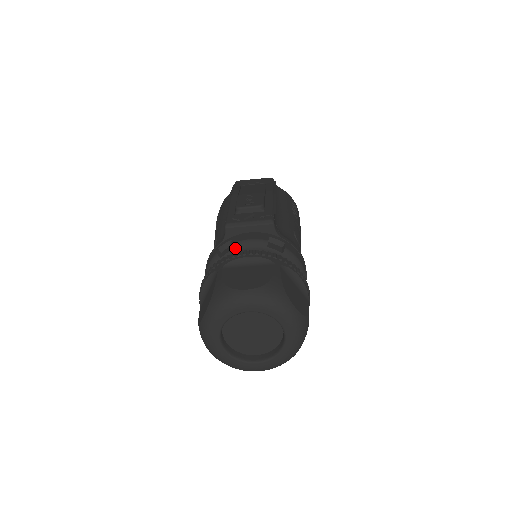
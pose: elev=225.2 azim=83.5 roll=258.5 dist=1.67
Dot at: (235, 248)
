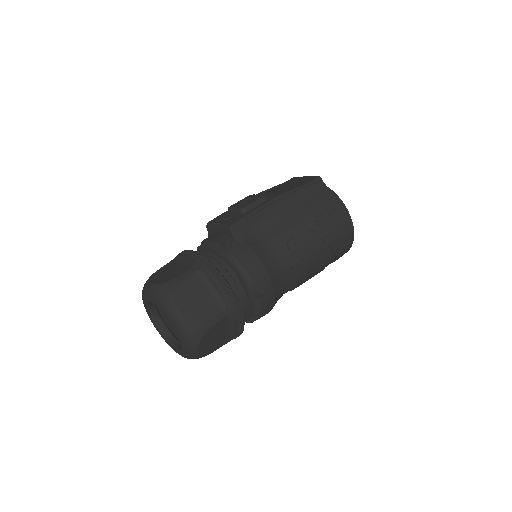
Dot at: (202, 246)
